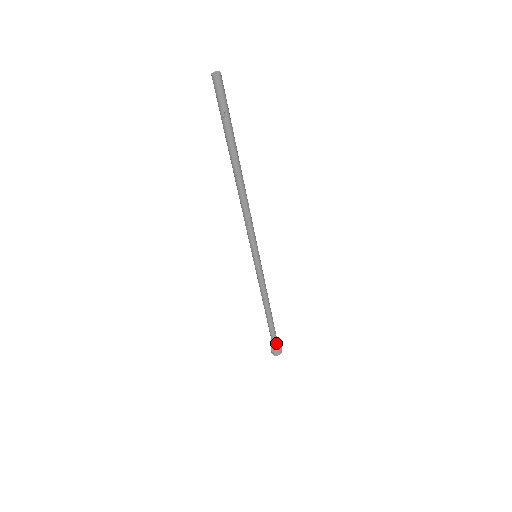
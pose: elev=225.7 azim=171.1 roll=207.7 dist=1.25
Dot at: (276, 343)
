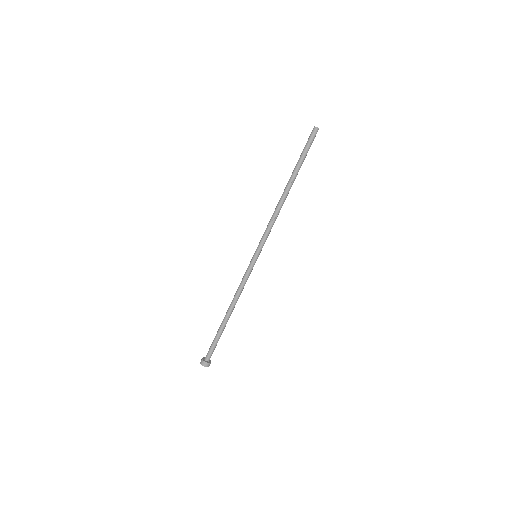
Dot at: (210, 352)
